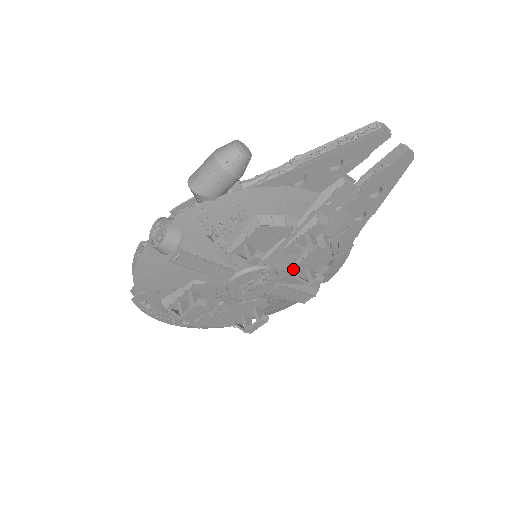
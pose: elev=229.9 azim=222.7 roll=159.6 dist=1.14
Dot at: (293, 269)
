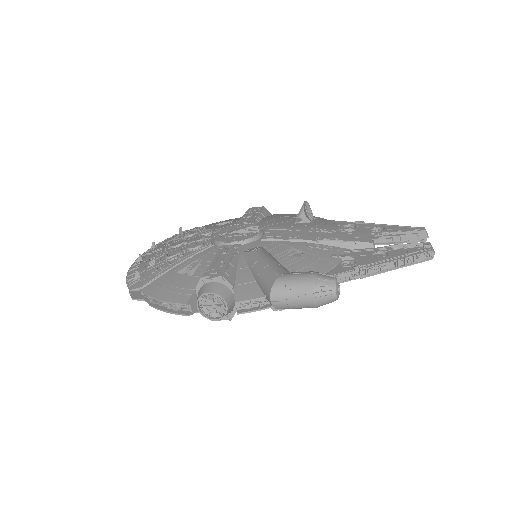
Dot at: occluded
